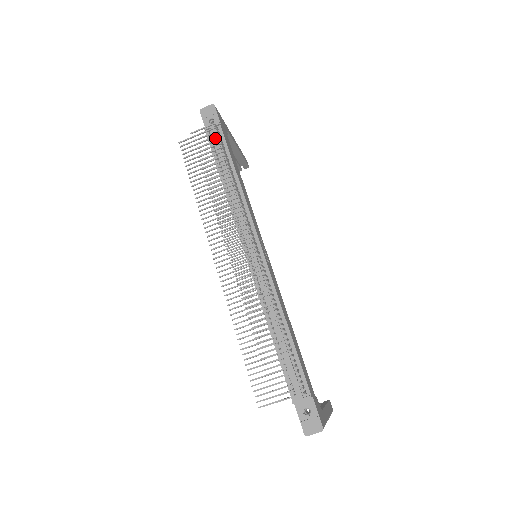
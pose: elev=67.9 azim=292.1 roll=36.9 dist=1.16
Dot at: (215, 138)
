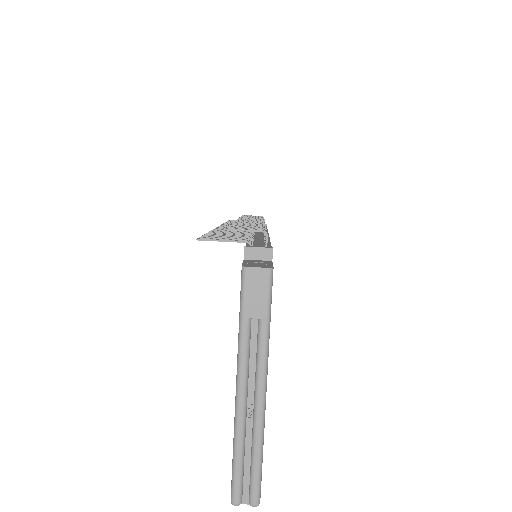
Dot at: occluded
